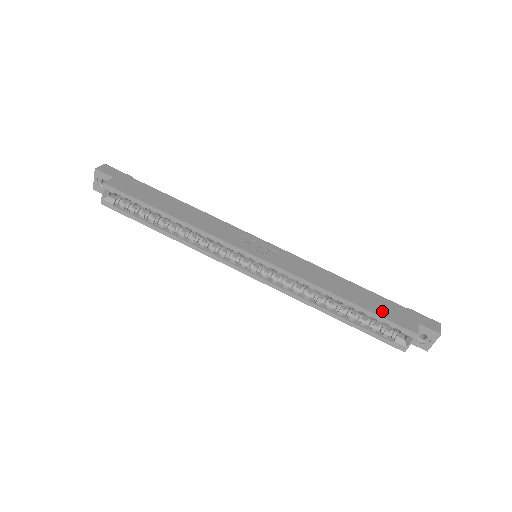
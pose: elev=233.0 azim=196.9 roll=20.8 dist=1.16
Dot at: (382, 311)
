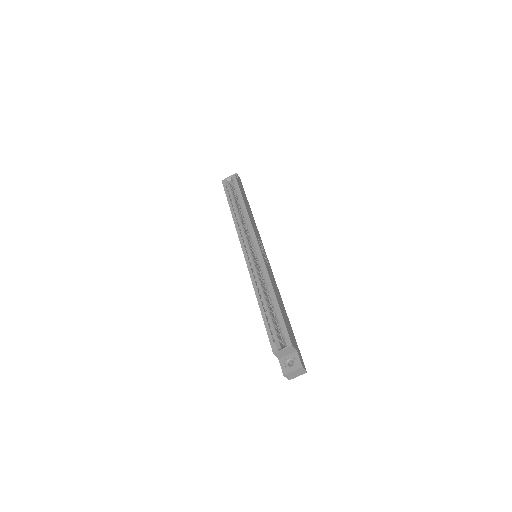
Dot at: (287, 323)
